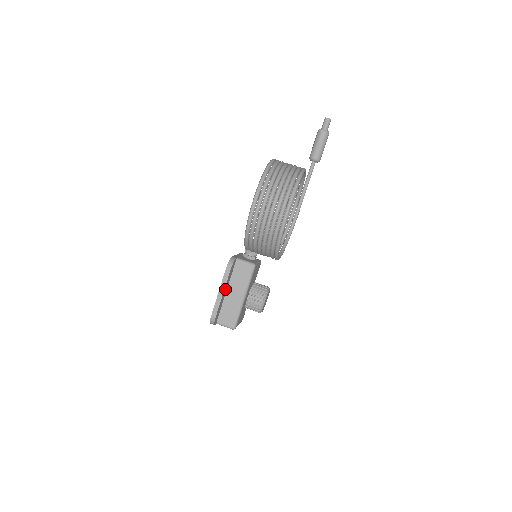
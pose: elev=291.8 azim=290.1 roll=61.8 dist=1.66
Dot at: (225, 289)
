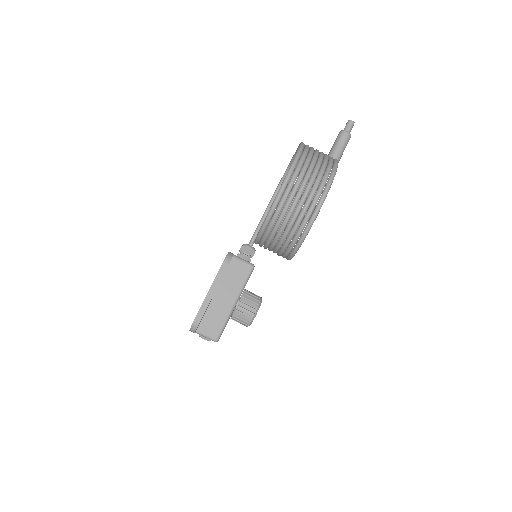
Dot at: occluded
